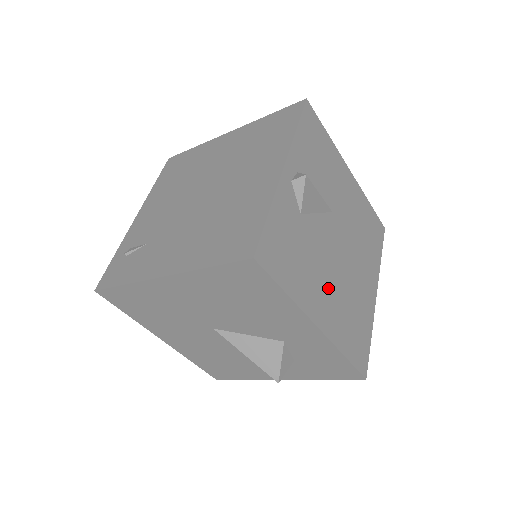
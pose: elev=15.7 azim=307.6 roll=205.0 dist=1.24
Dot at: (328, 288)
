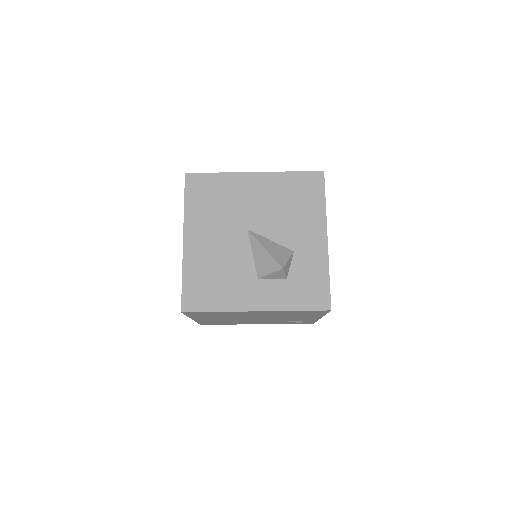
Dot at: occluded
